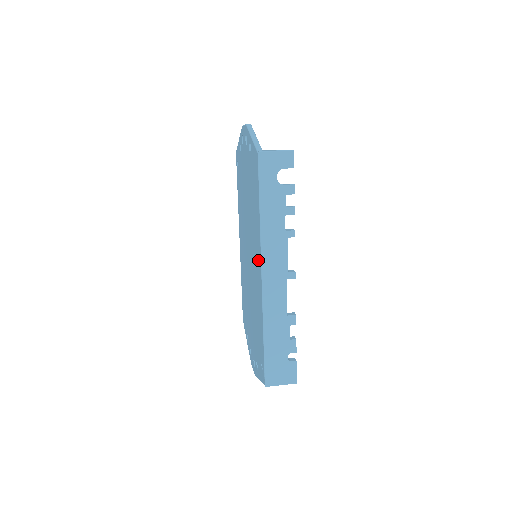
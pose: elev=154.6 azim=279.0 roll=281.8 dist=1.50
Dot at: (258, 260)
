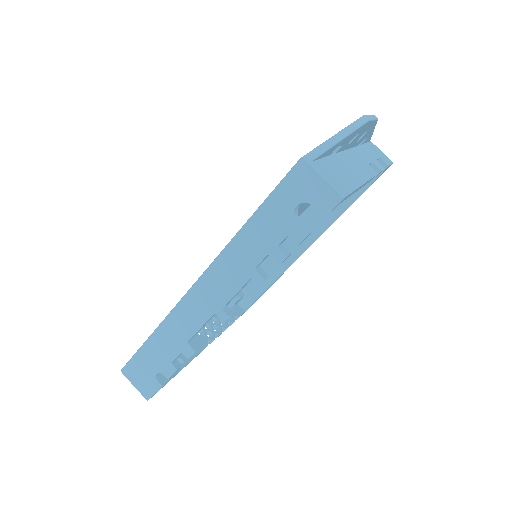
Dot at: occluded
